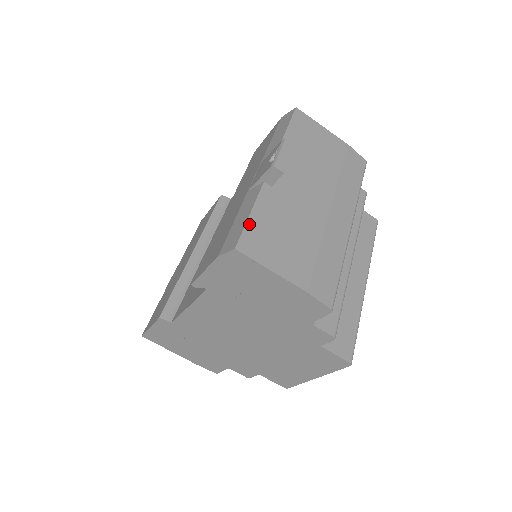
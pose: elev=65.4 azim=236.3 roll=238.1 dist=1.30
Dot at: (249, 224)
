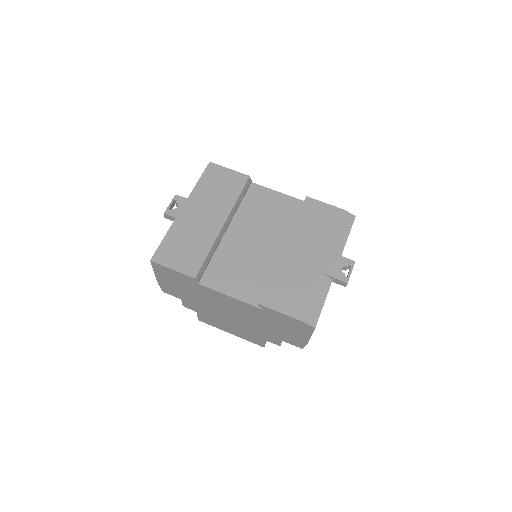
Dot at: occluded
